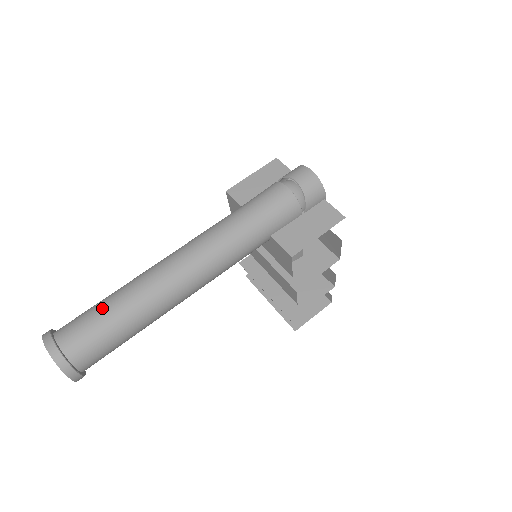
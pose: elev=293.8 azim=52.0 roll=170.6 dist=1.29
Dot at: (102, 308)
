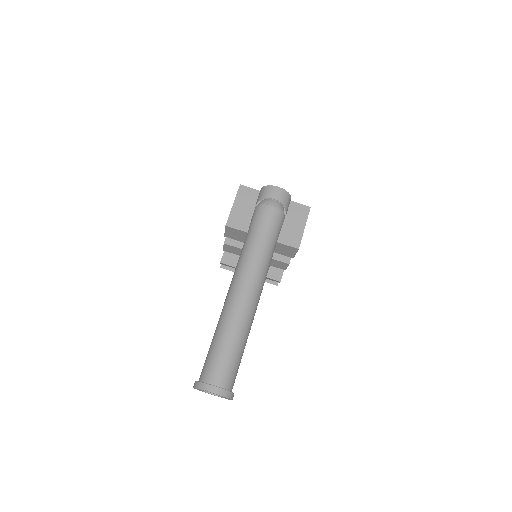
Dot at: (224, 348)
